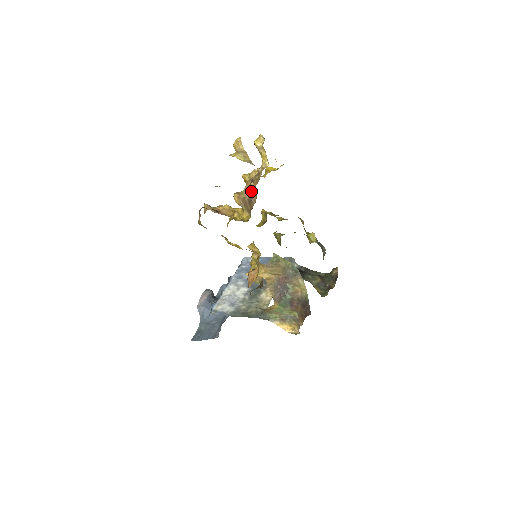
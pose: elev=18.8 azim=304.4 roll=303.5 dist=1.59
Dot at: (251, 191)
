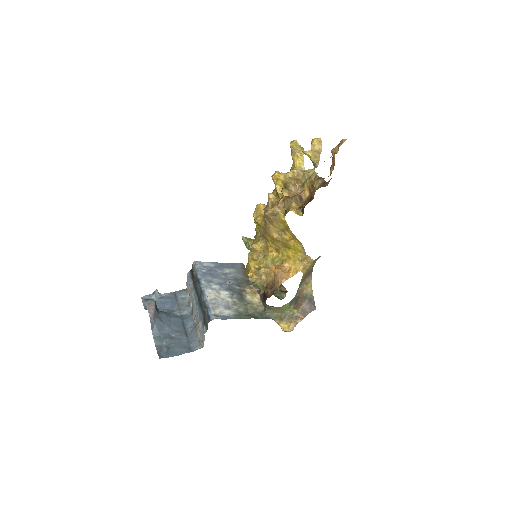
Dot at: (296, 190)
